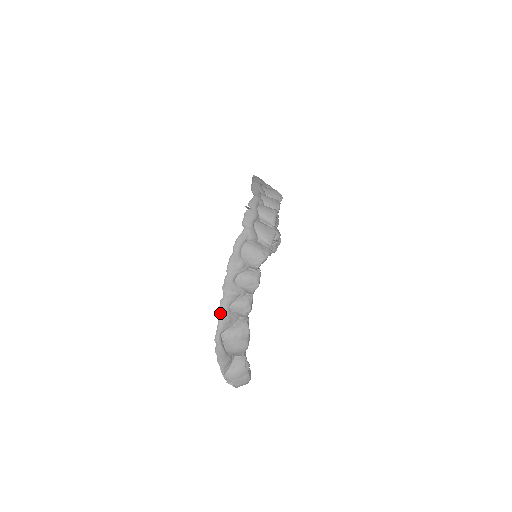
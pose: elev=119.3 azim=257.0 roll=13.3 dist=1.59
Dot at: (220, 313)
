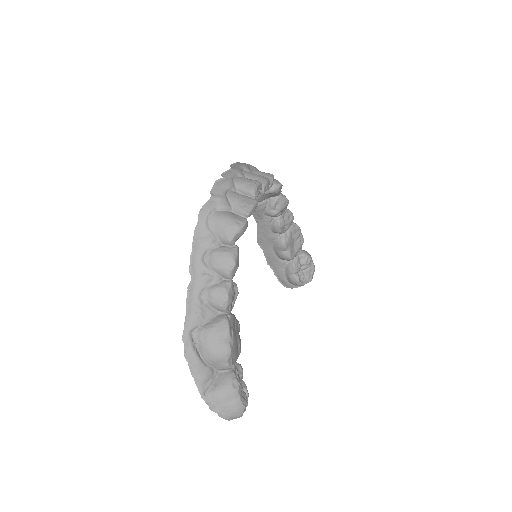
Dot at: (188, 303)
